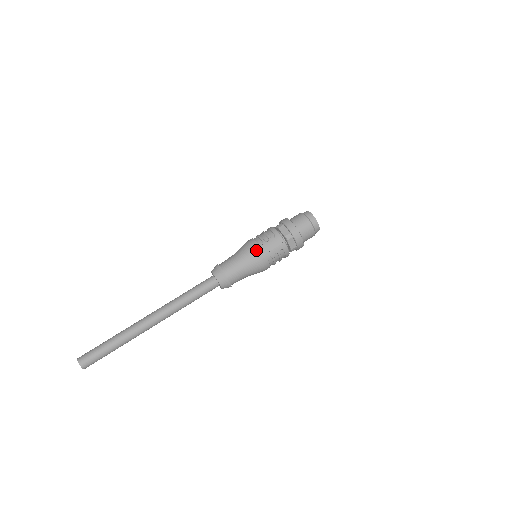
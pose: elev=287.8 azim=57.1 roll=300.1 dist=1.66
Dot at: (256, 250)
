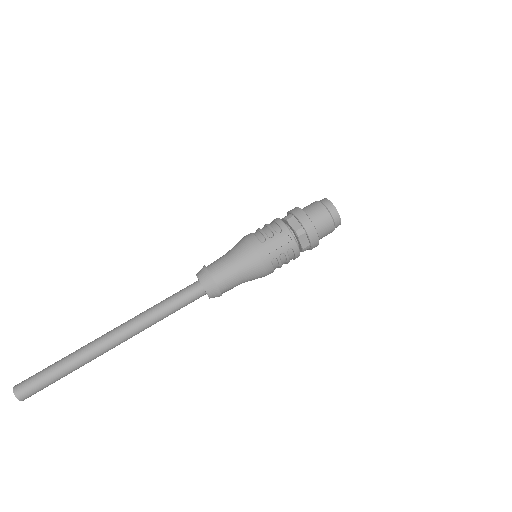
Dot at: (256, 248)
